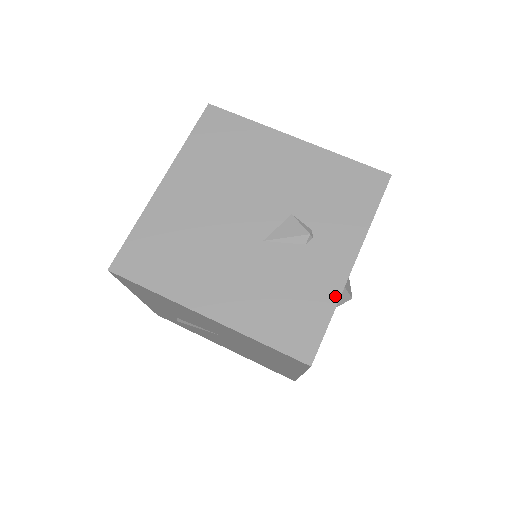
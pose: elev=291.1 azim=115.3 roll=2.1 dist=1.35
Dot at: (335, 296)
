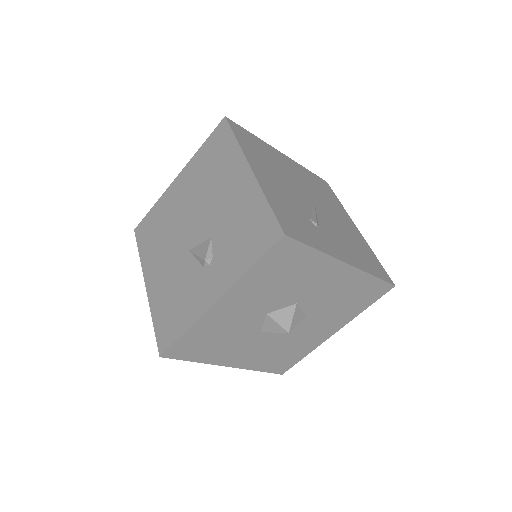
Dot at: (194, 319)
